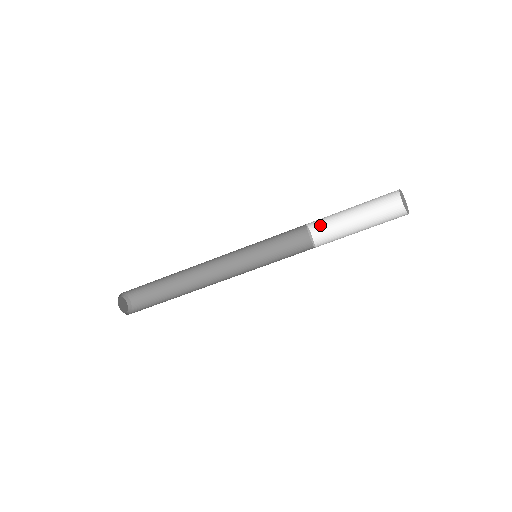
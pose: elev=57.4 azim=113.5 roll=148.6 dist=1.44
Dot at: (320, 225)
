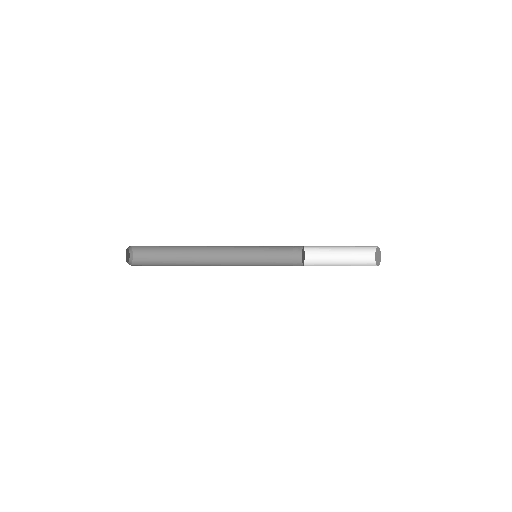
Dot at: (313, 246)
